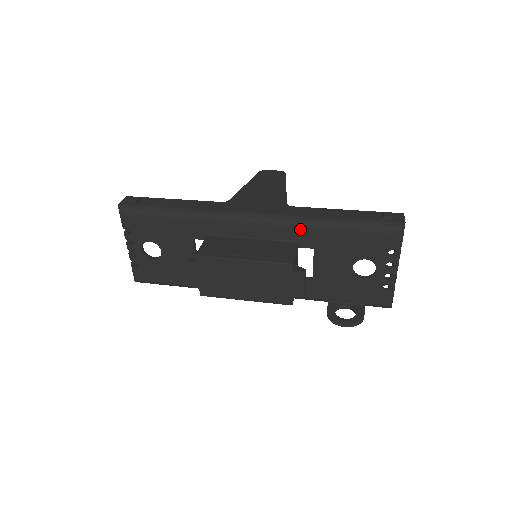
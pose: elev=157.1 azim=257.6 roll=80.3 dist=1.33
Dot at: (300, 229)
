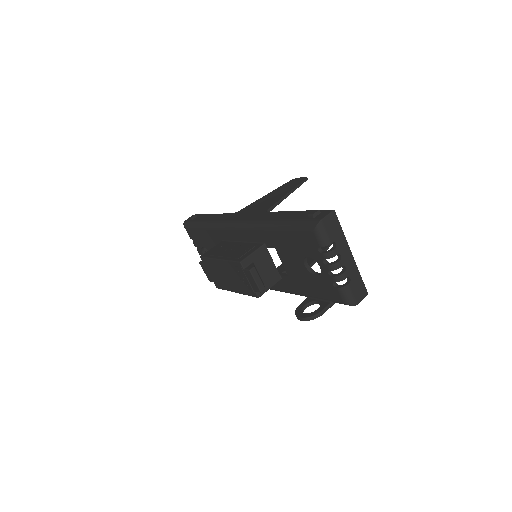
Dot at: (260, 232)
